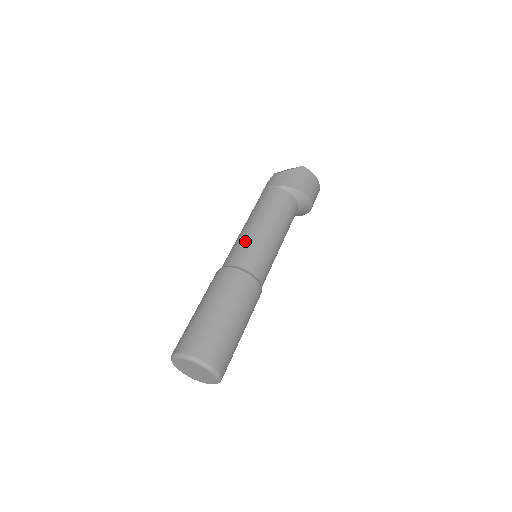
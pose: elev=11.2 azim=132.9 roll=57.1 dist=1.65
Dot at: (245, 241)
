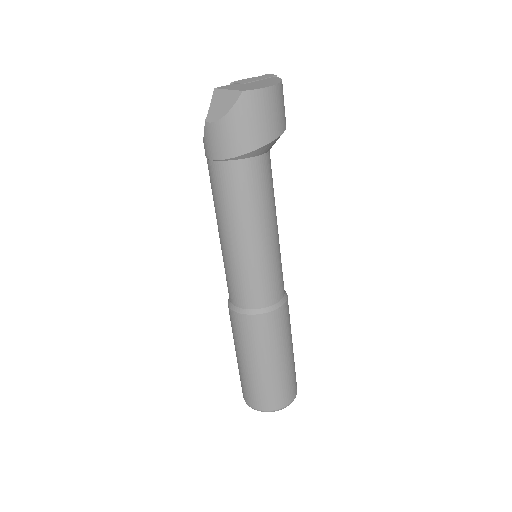
Dot at: (238, 271)
